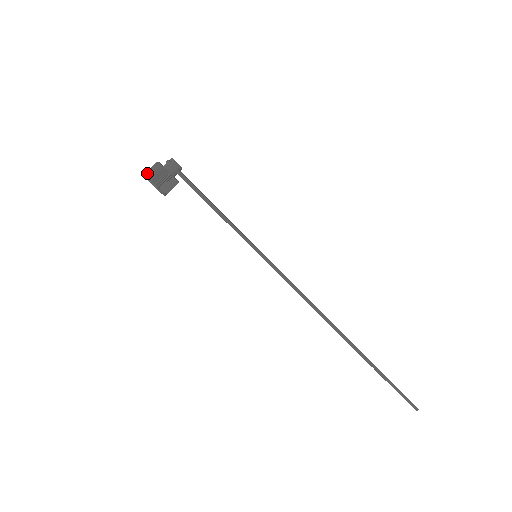
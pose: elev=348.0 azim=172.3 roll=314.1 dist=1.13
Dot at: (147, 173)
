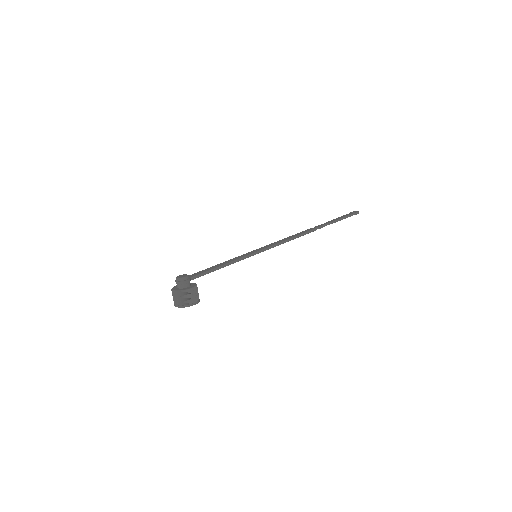
Dot at: (181, 304)
